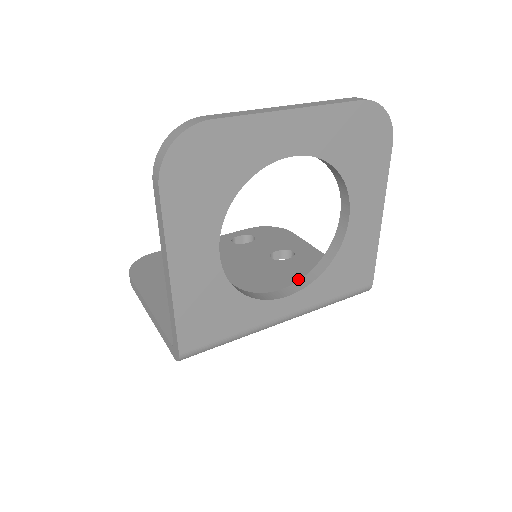
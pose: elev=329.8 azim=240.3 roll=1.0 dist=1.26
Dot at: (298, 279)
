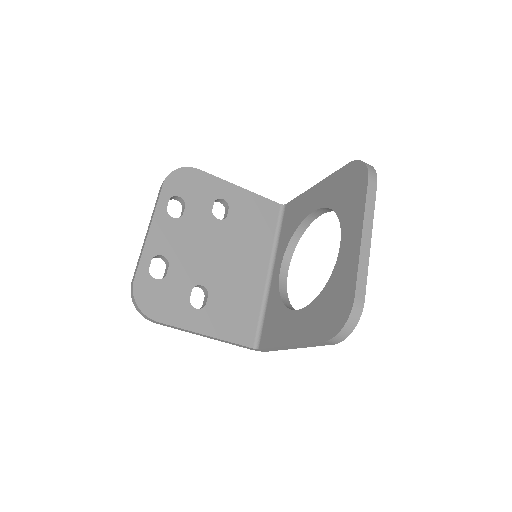
Dot at: (253, 232)
